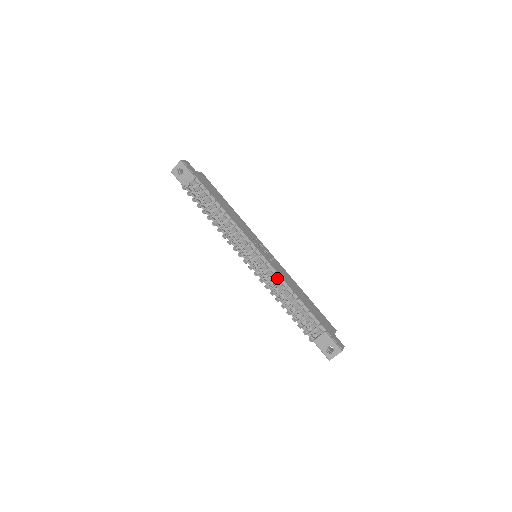
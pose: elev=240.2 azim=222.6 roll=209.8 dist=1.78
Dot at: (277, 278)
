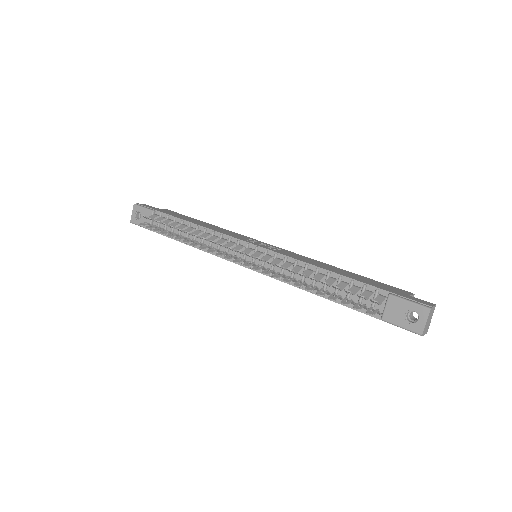
Dot at: (289, 262)
